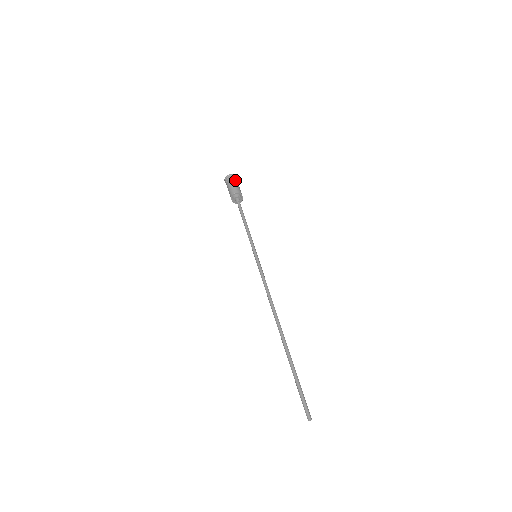
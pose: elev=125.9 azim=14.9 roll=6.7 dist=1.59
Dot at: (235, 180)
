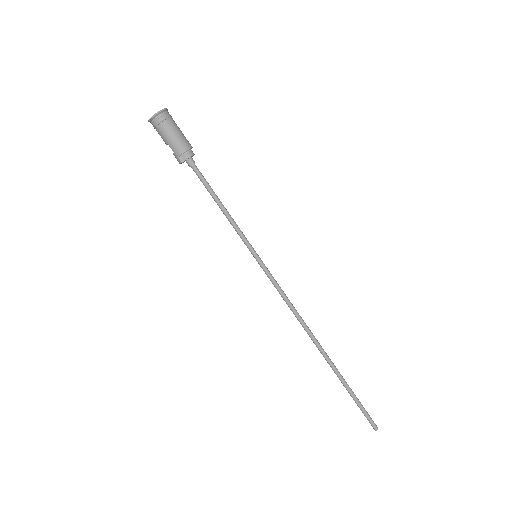
Dot at: occluded
